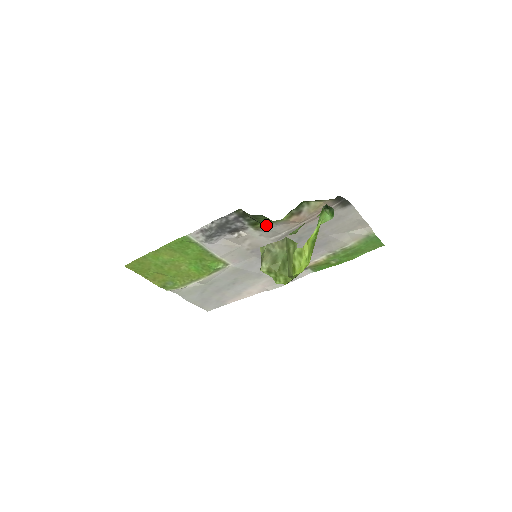
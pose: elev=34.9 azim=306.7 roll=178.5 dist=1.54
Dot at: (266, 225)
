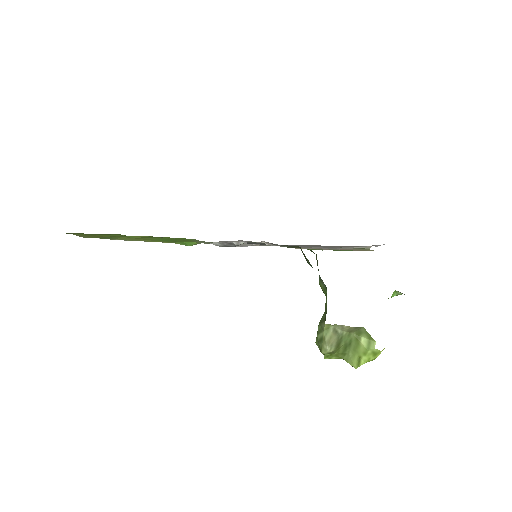
Dot at: occluded
